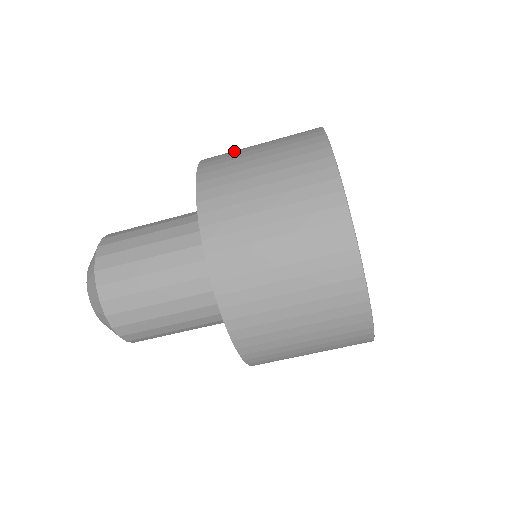
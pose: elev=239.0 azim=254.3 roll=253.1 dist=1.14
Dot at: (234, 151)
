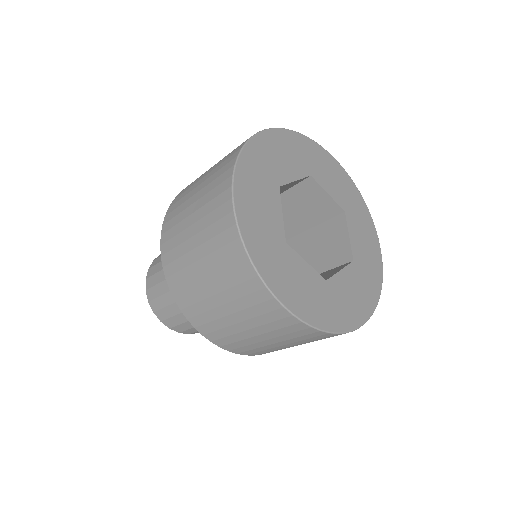
Dot at: (187, 191)
